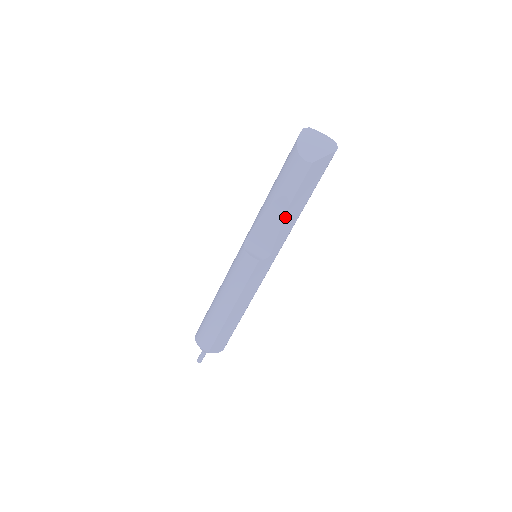
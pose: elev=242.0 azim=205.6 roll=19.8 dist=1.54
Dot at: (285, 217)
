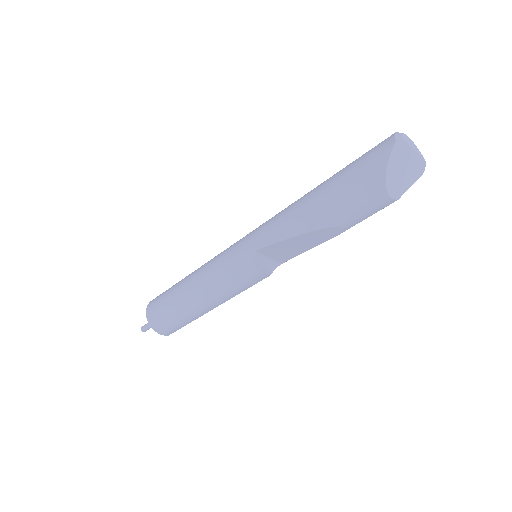
Dot at: (325, 241)
